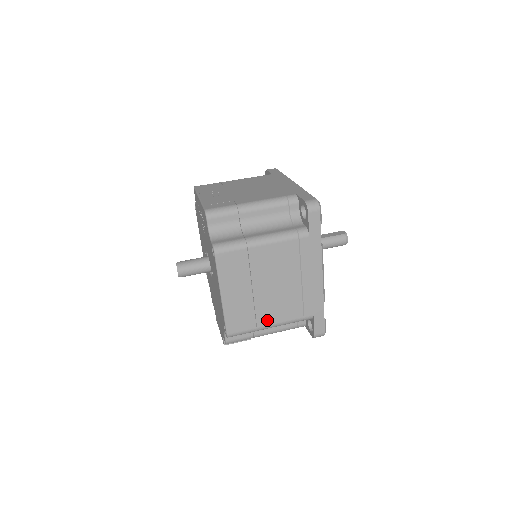
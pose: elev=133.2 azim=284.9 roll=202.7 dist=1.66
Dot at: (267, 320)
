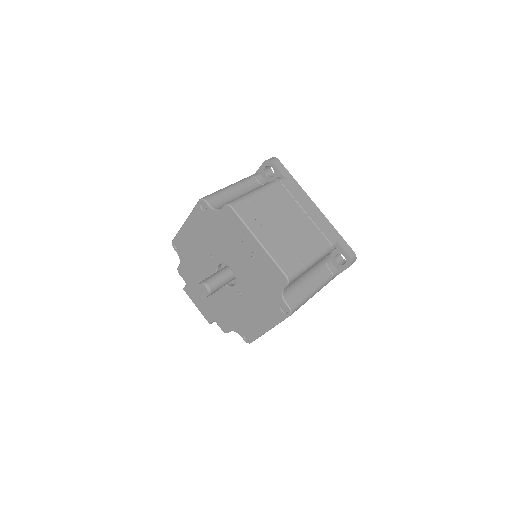
Dot at: occluded
